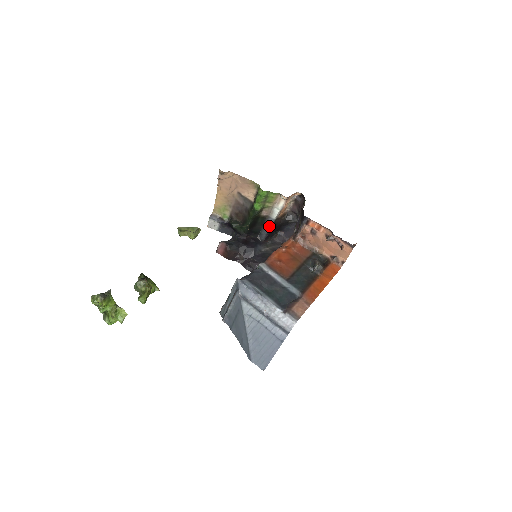
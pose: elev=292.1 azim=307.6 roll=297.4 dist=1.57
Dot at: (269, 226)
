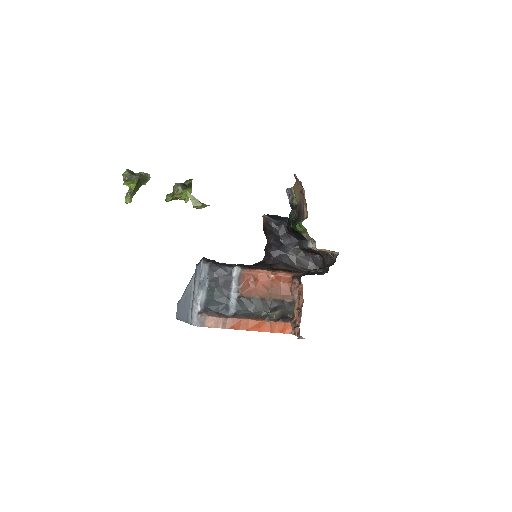
Dot at: (305, 246)
